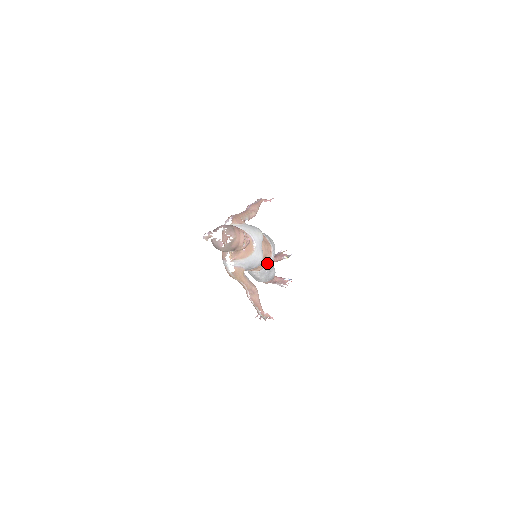
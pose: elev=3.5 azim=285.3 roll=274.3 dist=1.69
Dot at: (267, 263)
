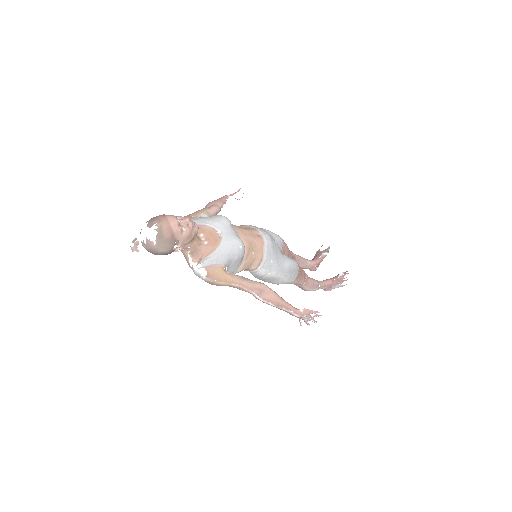
Dot at: (263, 251)
